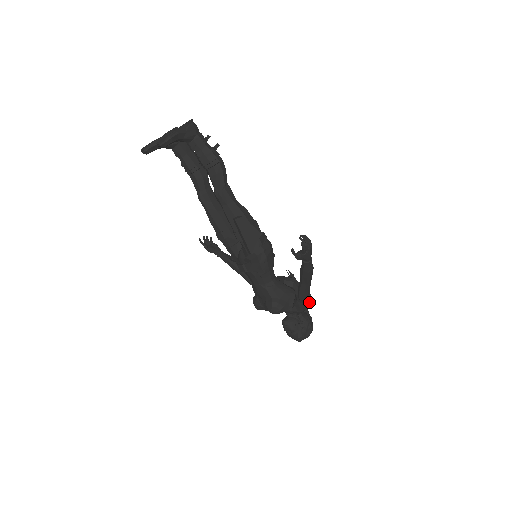
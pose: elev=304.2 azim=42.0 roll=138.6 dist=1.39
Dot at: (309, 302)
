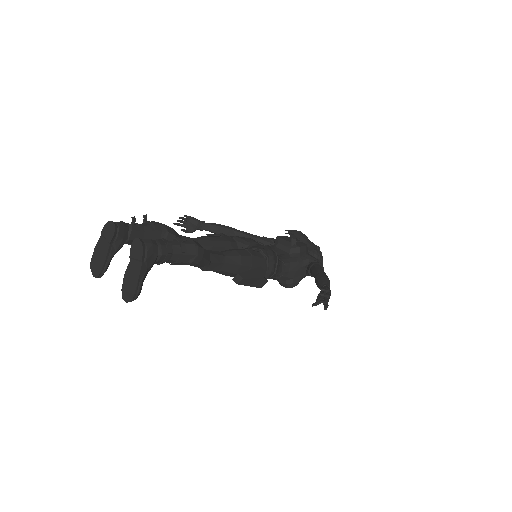
Dot at: occluded
